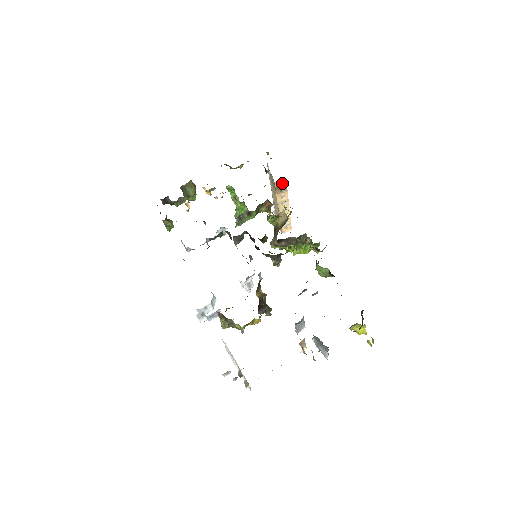
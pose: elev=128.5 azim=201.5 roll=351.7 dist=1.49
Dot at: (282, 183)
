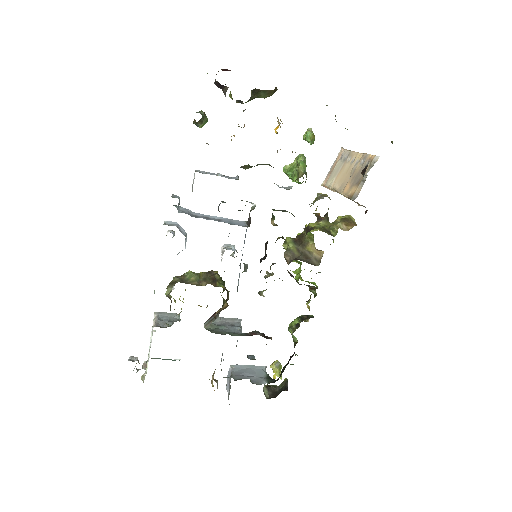
Dot at: occluded
